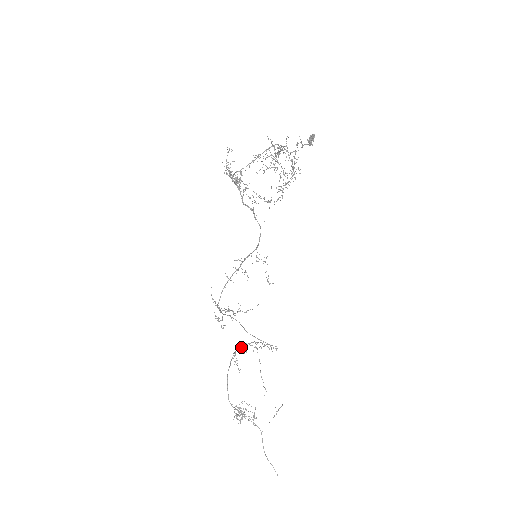
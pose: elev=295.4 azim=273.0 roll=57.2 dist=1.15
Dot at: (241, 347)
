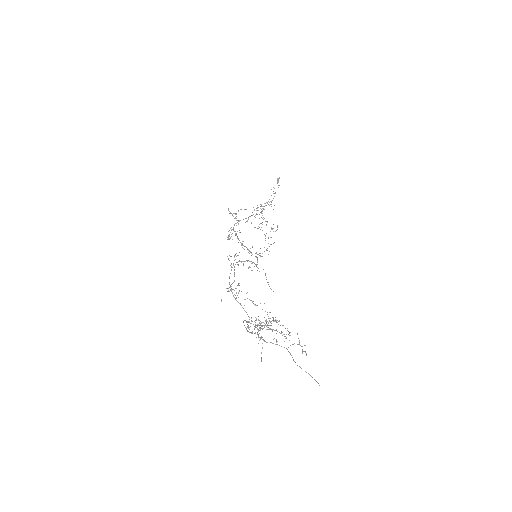
Dot at: (254, 329)
